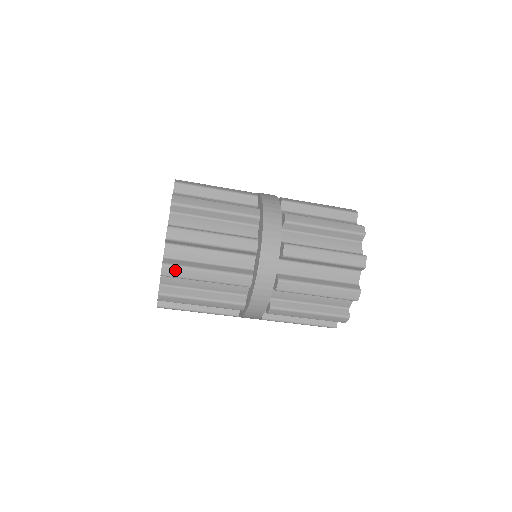
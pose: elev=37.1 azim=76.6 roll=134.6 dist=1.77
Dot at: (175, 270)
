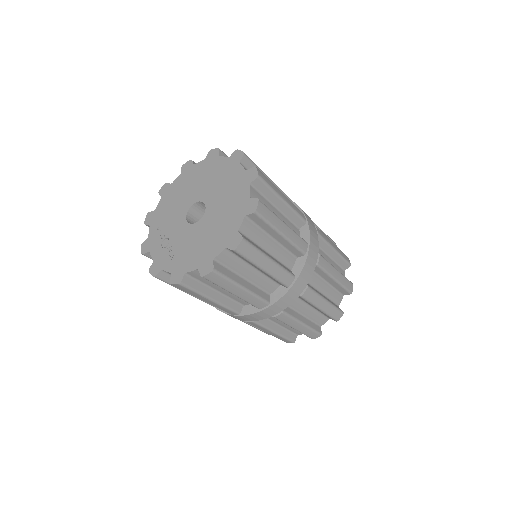
Dot at: (219, 278)
